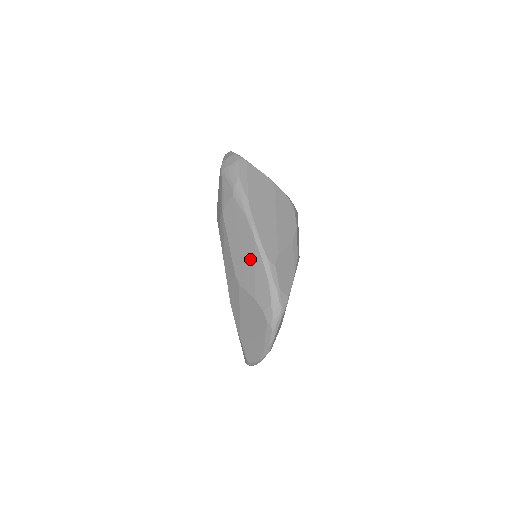
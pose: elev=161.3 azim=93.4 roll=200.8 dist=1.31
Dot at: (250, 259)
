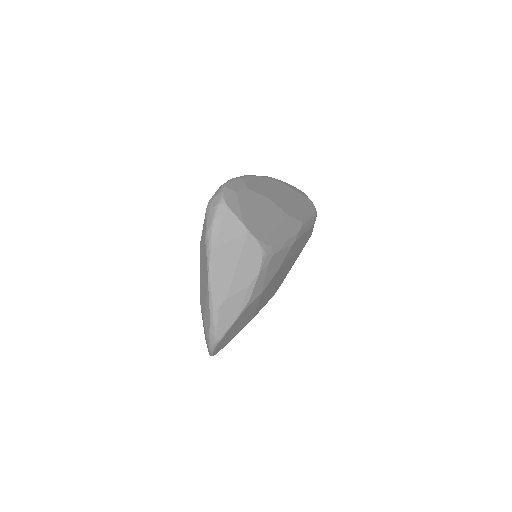
Dot at: (205, 293)
